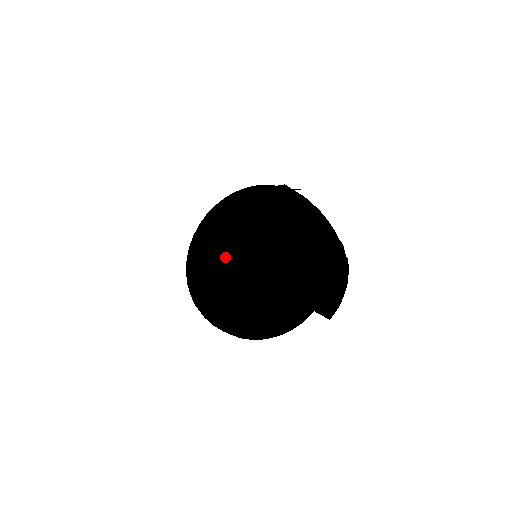
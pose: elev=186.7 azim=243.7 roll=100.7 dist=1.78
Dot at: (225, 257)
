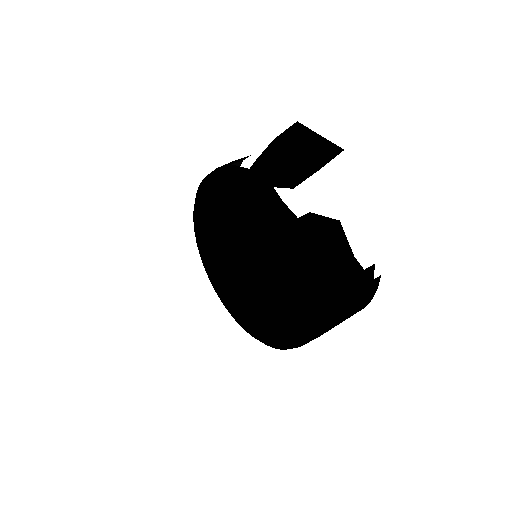
Dot at: (217, 258)
